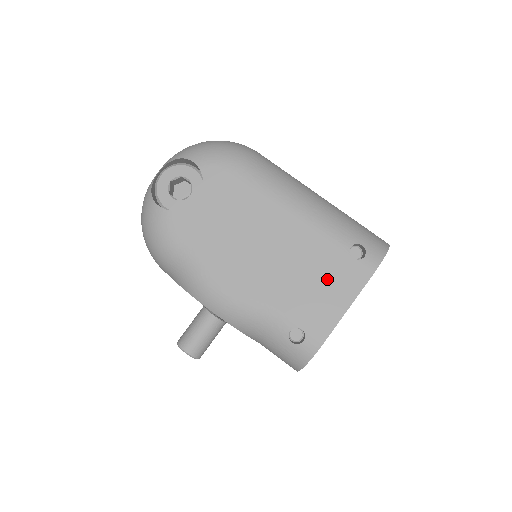
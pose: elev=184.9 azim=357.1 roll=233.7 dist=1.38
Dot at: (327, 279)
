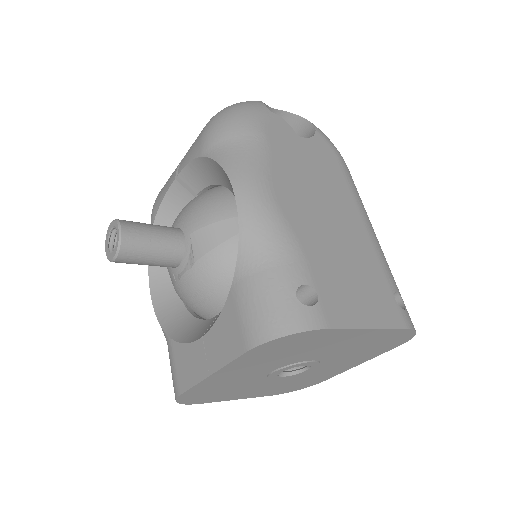
Dot at: (365, 287)
